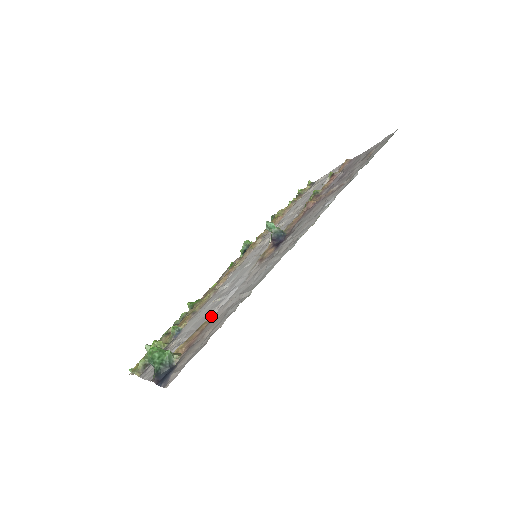
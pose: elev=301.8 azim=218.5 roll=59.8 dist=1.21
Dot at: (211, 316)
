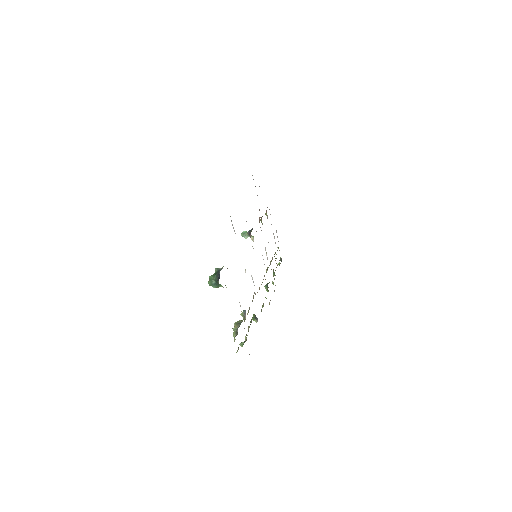
Dot at: occluded
